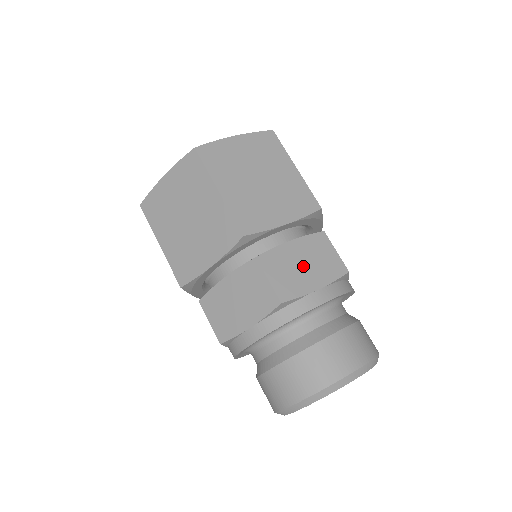
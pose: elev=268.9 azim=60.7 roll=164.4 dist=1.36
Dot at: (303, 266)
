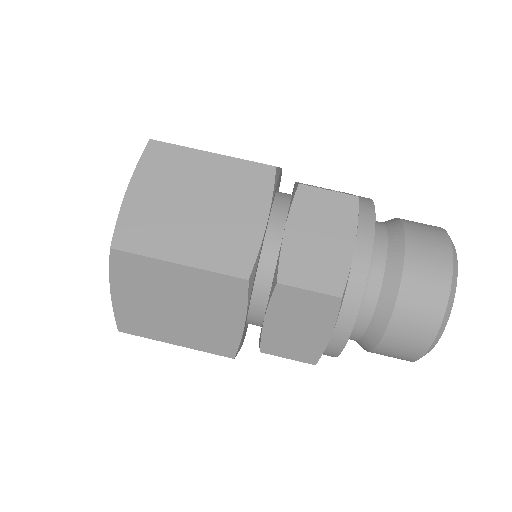
Dot at: (320, 240)
